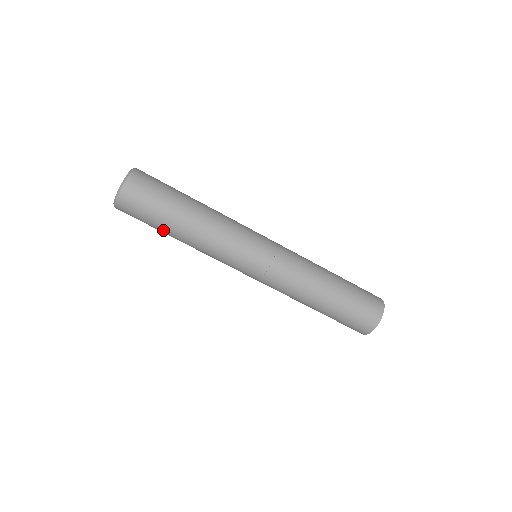
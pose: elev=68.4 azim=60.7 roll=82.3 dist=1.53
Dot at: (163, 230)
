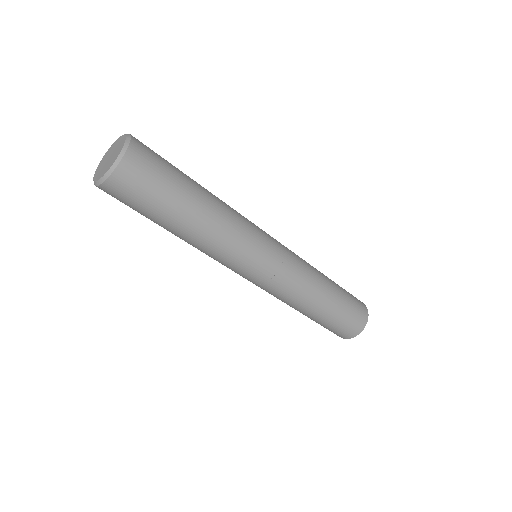
Dot at: occluded
